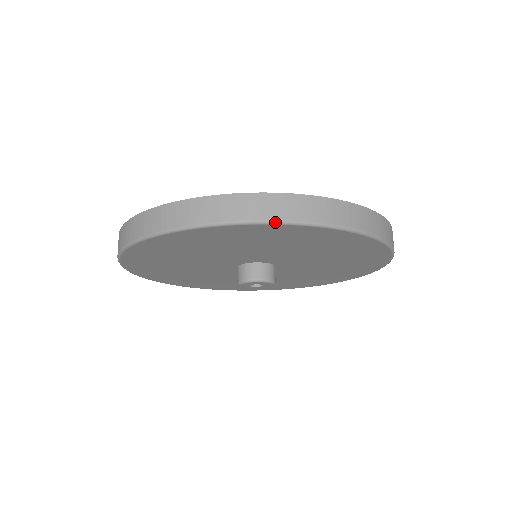
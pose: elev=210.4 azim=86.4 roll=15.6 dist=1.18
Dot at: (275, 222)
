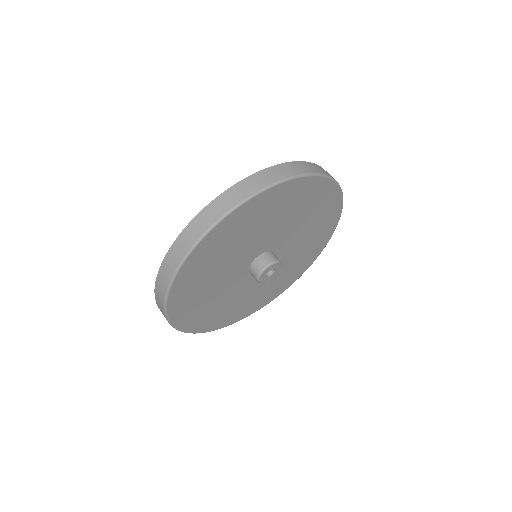
Dot at: (233, 209)
